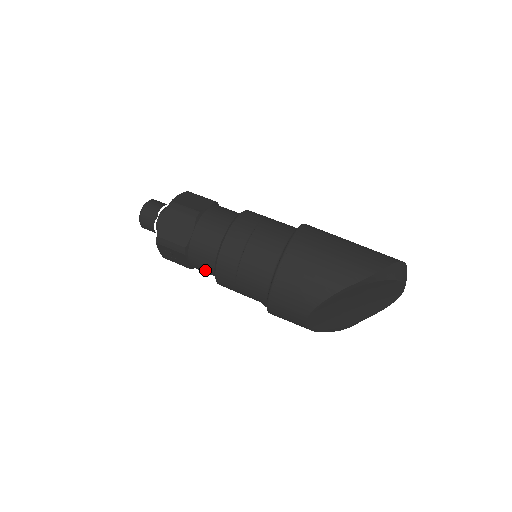
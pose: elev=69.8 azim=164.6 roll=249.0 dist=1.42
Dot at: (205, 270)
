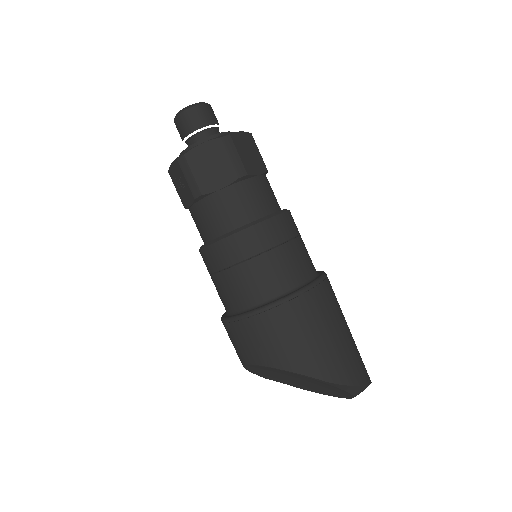
Dot at: (199, 228)
